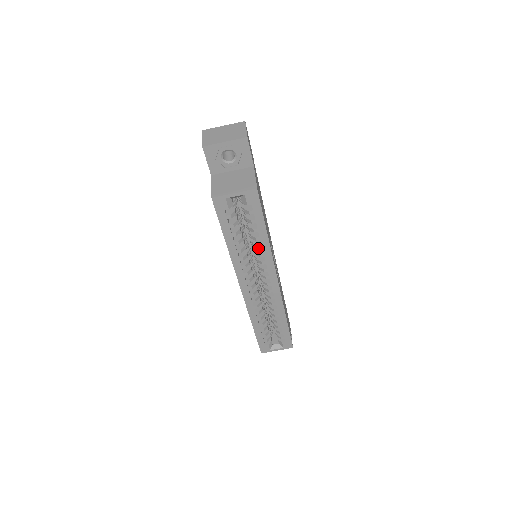
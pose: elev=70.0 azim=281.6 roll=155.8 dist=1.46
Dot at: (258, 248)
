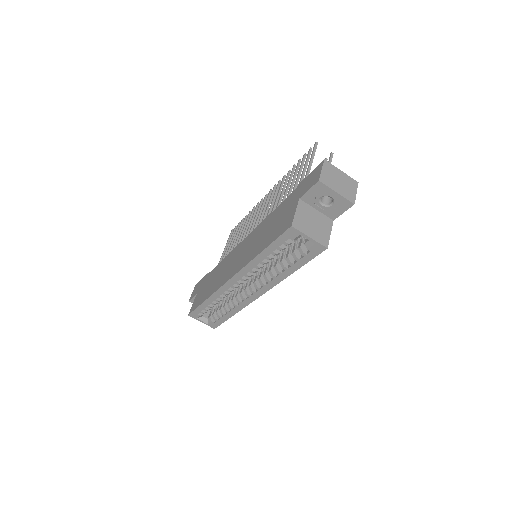
Dot at: (277, 272)
